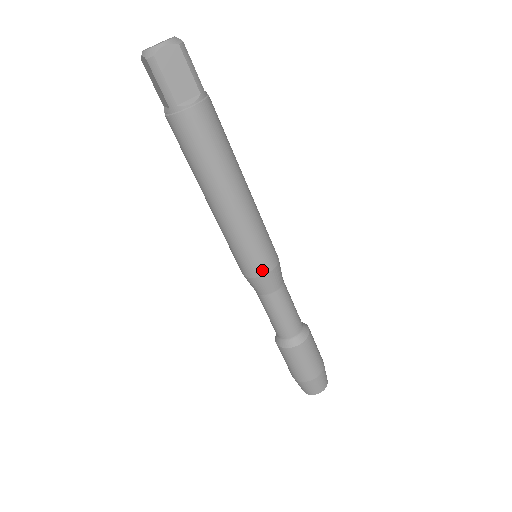
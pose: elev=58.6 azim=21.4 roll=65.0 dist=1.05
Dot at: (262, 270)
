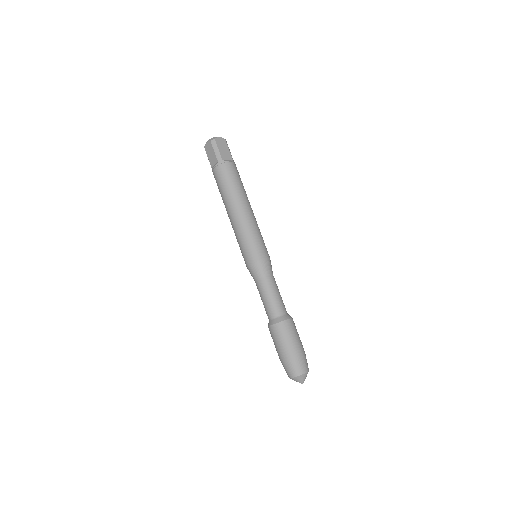
Dot at: (262, 256)
